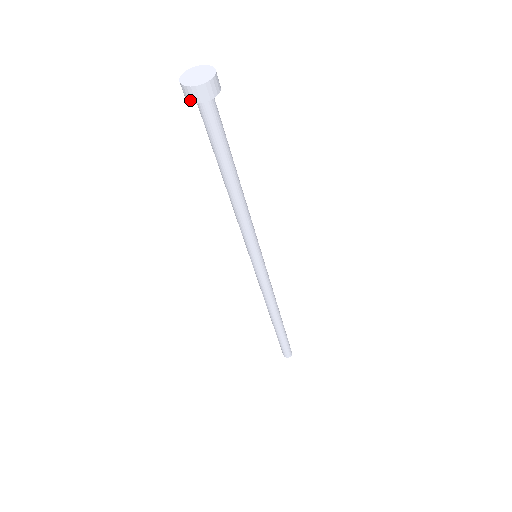
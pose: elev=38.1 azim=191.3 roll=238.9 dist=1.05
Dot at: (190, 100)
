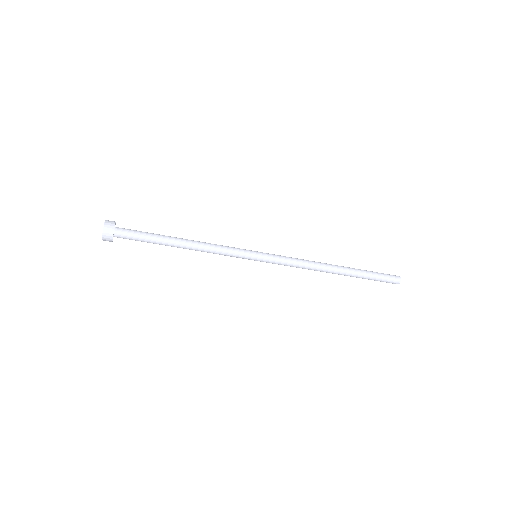
Dot at: occluded
